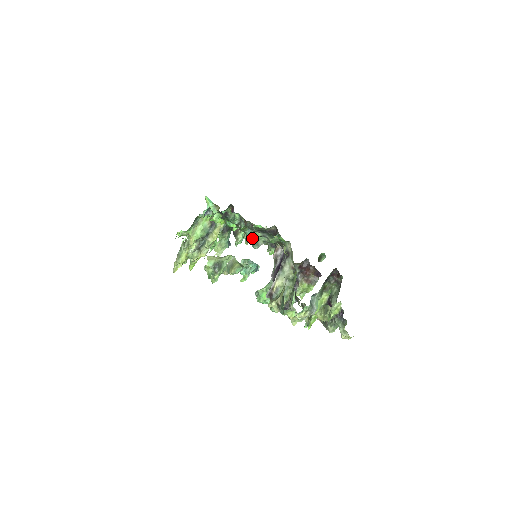
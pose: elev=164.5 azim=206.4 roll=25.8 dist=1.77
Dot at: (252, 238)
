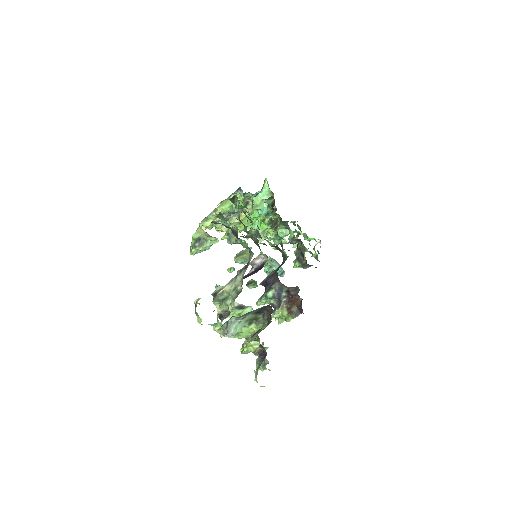
Dot at: occluded
